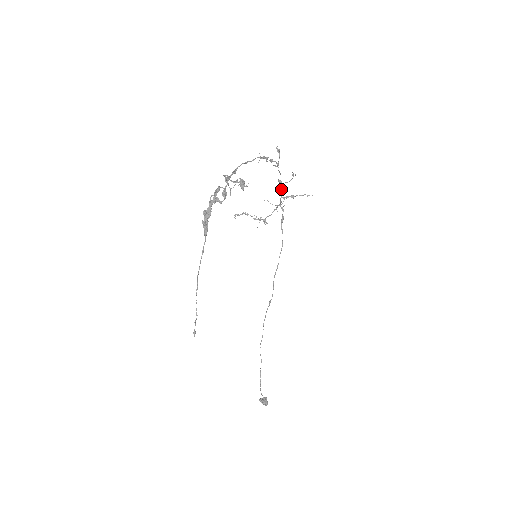
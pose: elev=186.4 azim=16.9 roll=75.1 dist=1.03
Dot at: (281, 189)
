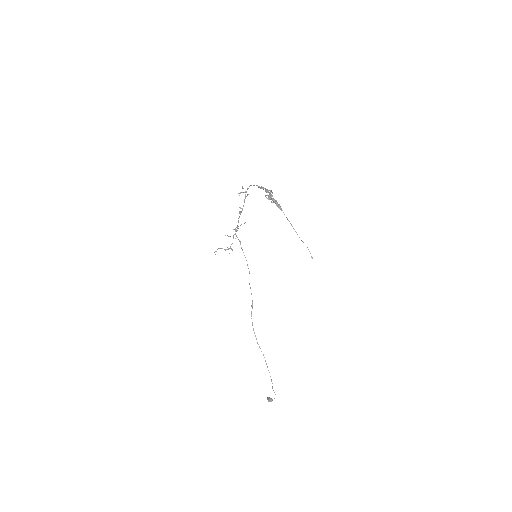
Dot at: occluded
